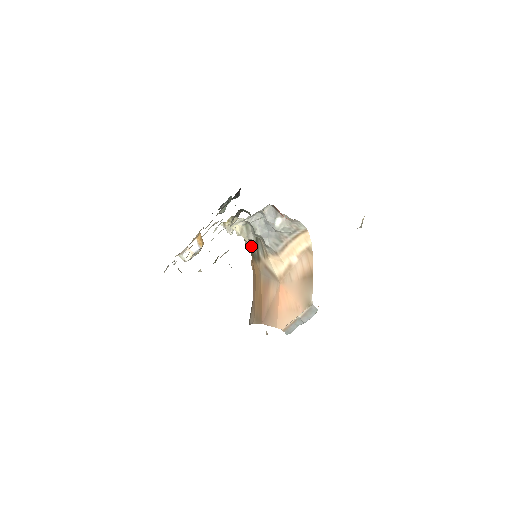
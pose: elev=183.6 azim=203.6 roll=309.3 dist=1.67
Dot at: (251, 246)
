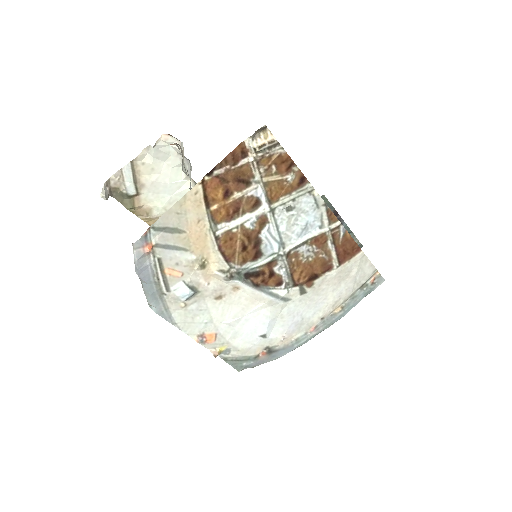
Dot at: occluded
